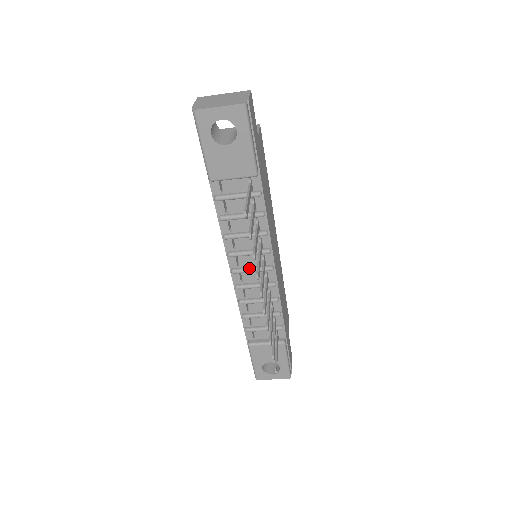
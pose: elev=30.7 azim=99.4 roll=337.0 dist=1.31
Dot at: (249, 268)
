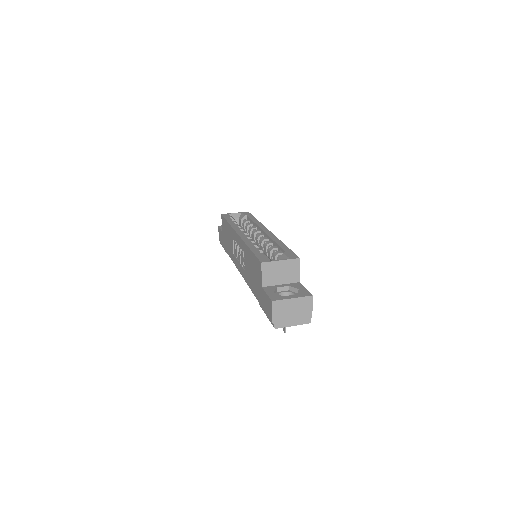
Dot at: occluded
